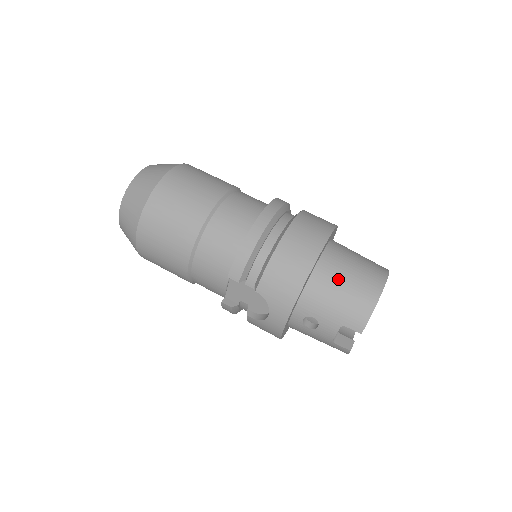
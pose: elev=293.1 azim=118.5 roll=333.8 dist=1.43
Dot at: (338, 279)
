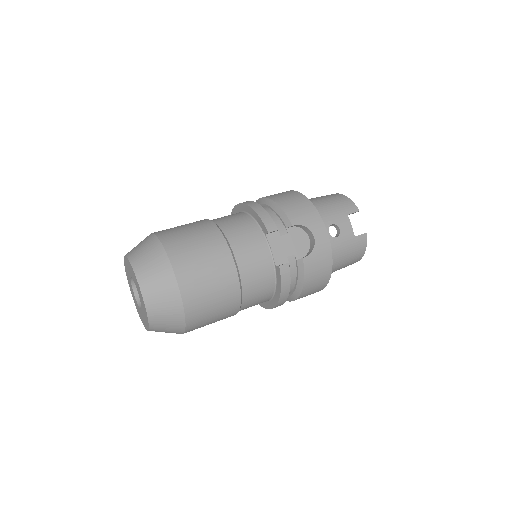
Dot at: (316, 200)
